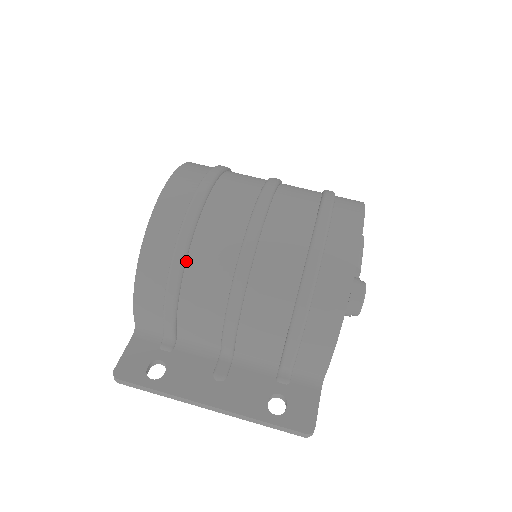
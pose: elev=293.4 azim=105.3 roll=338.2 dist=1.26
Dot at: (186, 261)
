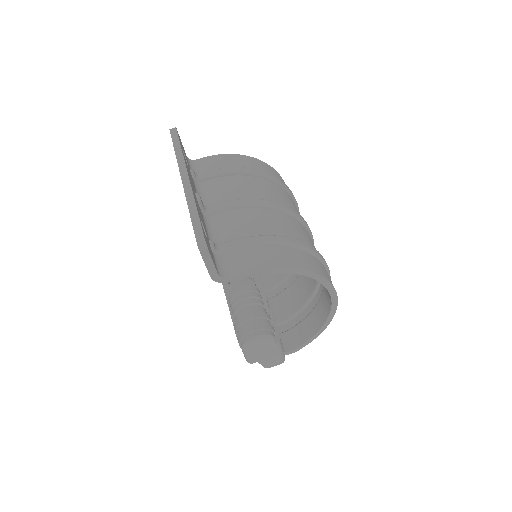
Dot at: (269, 181)
